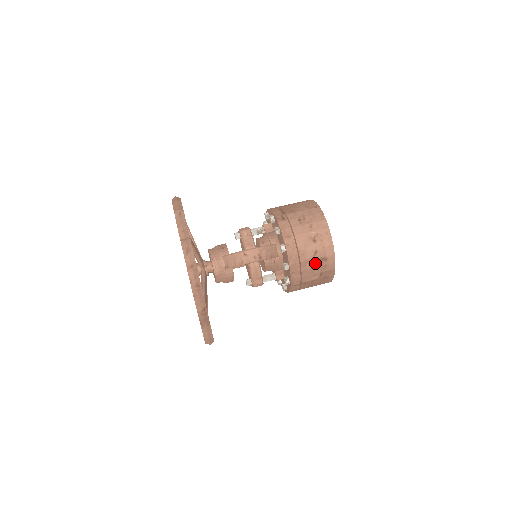
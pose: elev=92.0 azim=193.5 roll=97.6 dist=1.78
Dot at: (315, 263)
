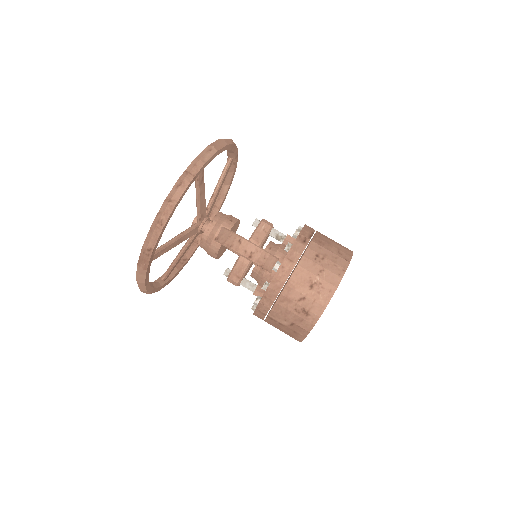
Dot at: (294, 308)
